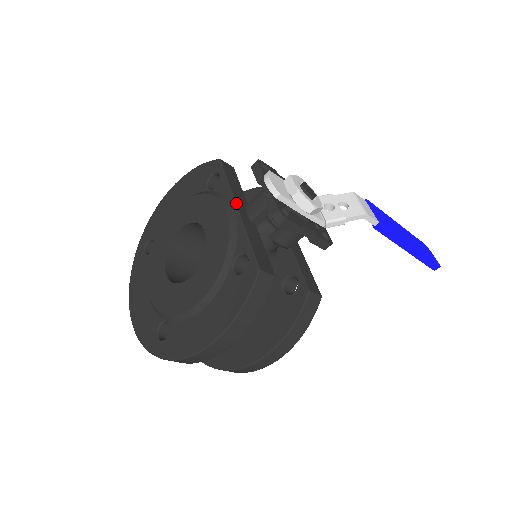
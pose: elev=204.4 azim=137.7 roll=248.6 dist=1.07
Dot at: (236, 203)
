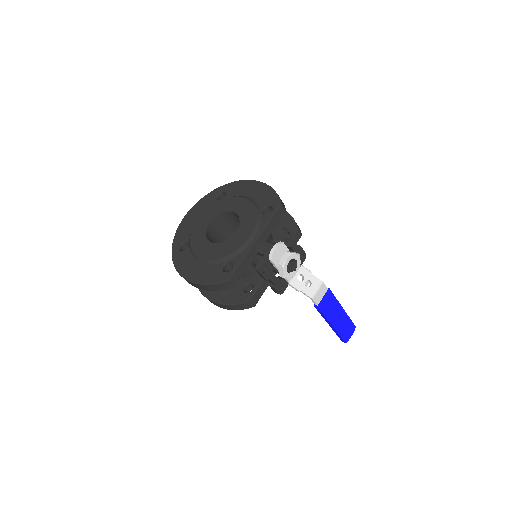
Dot at: (258, 237)
